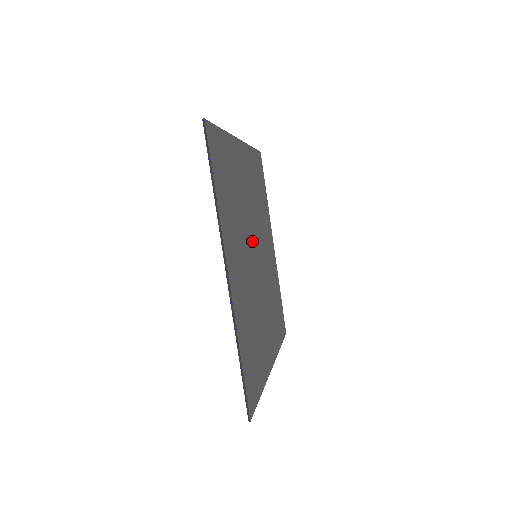
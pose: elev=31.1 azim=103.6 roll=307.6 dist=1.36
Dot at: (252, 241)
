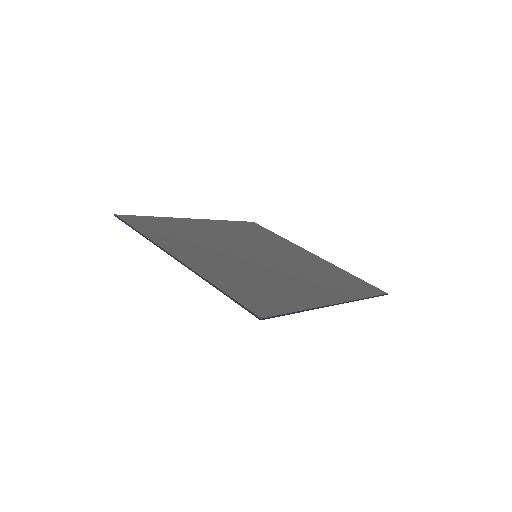
Dot at: (240, 250)
